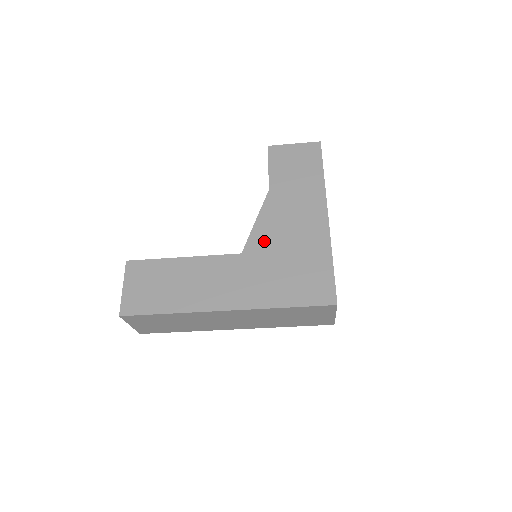
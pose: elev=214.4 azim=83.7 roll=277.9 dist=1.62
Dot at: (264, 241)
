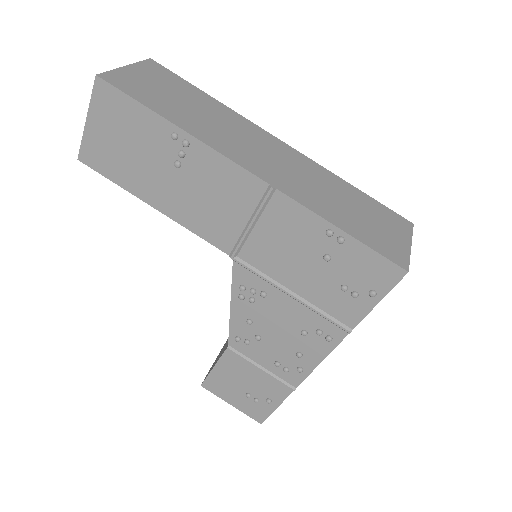
Dot at: occluded
